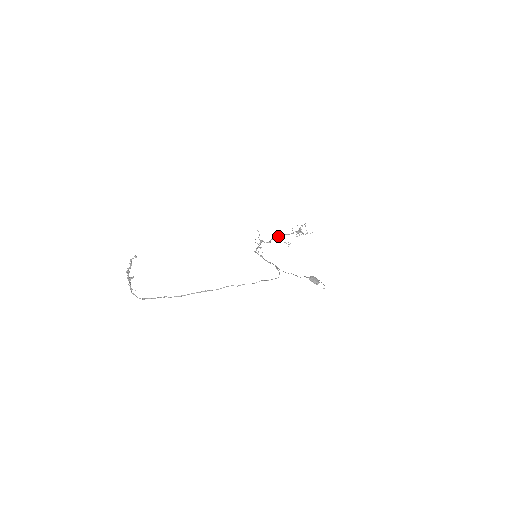
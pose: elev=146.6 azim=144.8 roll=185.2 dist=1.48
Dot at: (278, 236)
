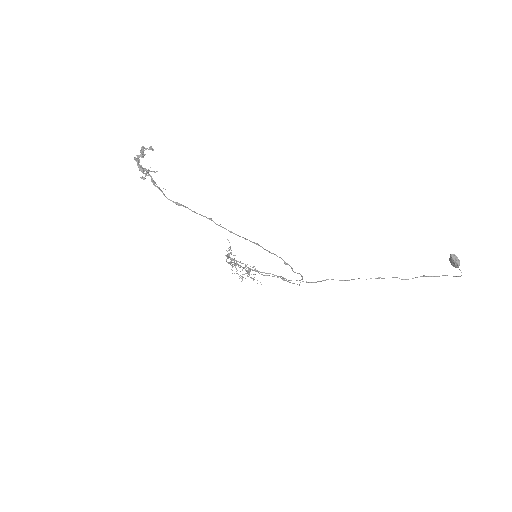
Dot at: (234, 263)
